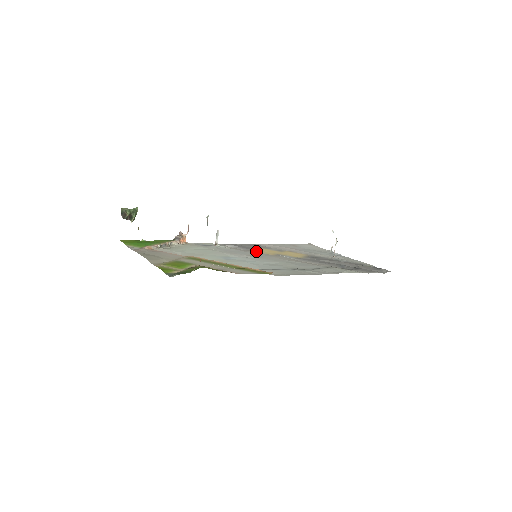
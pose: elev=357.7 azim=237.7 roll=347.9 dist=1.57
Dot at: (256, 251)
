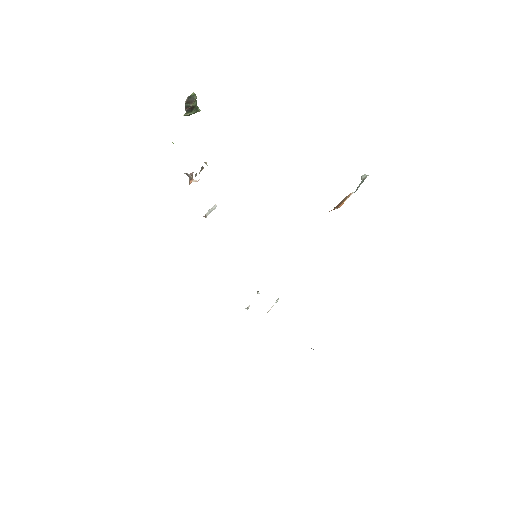
Dot at: occluded
